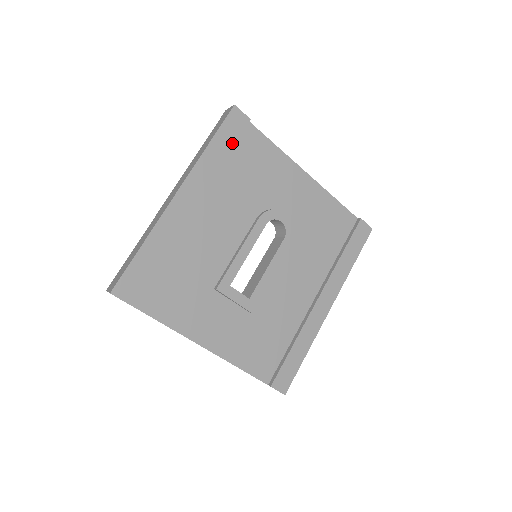
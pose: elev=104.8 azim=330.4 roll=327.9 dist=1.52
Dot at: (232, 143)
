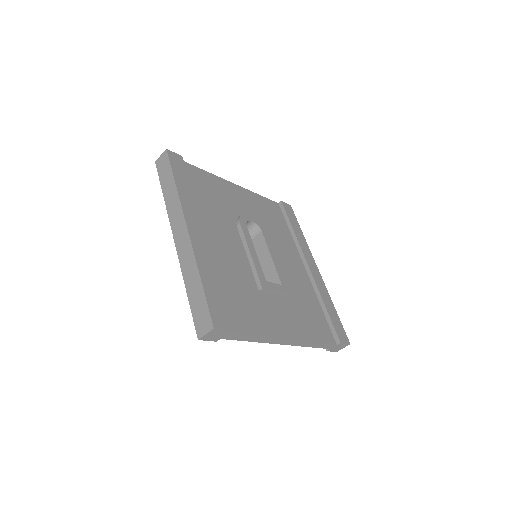
Dot at: (186, 177)
